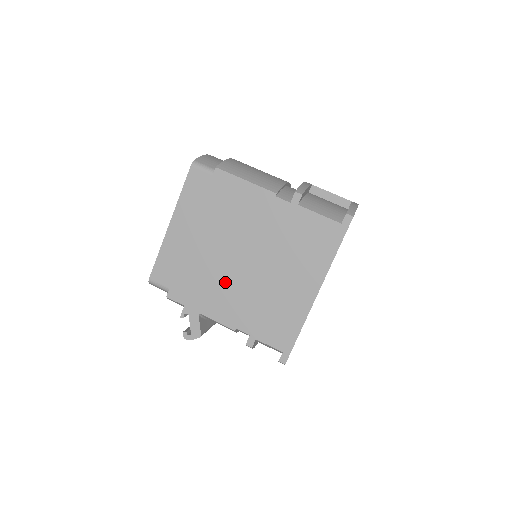
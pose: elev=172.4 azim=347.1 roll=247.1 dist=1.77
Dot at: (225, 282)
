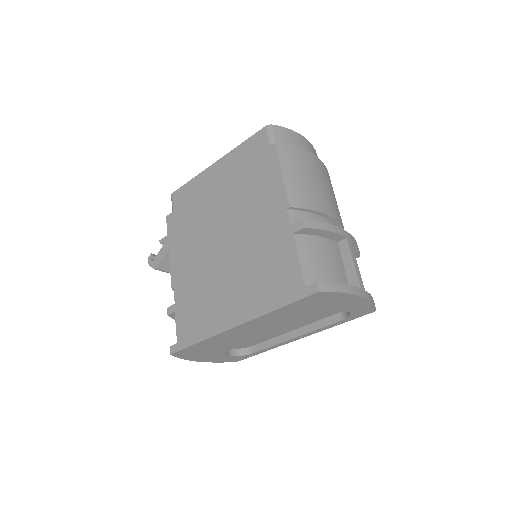
Dot at: (199, 244)
